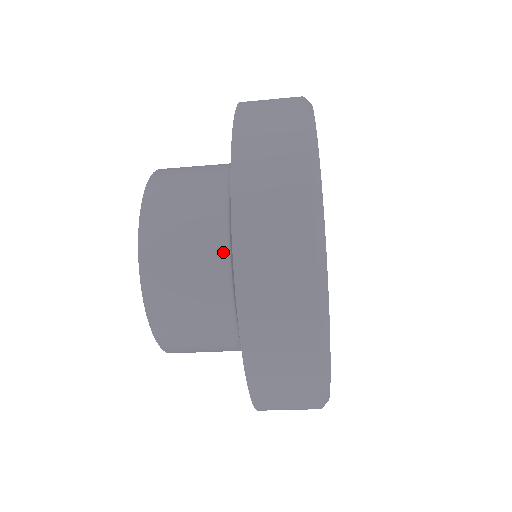
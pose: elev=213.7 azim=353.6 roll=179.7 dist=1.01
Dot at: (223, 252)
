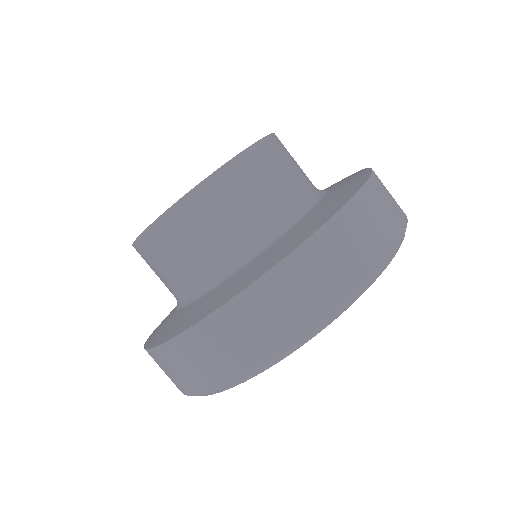
Dot at: (314, 194)
